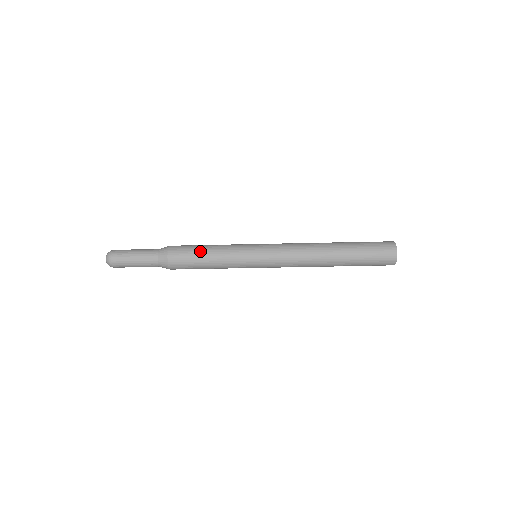
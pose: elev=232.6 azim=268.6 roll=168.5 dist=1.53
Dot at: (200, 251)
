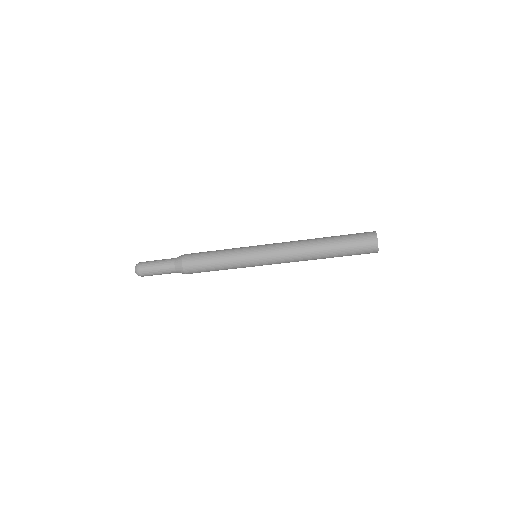
Dot at: (208, 253)
